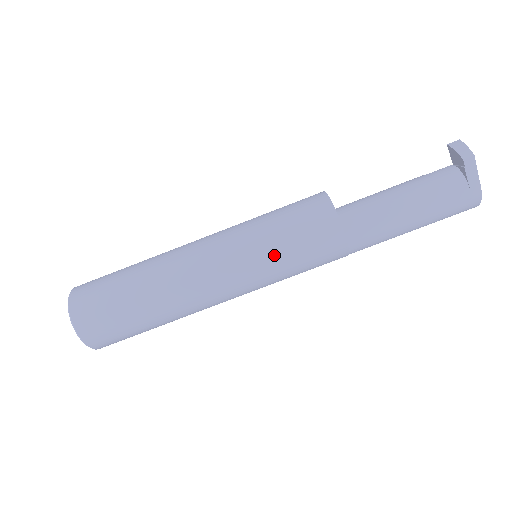
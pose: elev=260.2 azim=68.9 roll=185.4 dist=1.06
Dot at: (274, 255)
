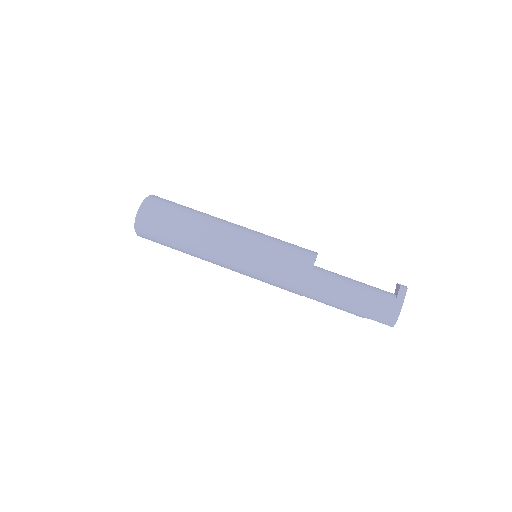
Dot at: (269, 248)
